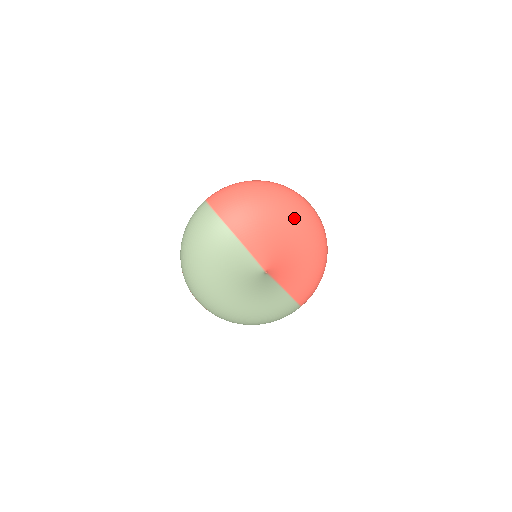
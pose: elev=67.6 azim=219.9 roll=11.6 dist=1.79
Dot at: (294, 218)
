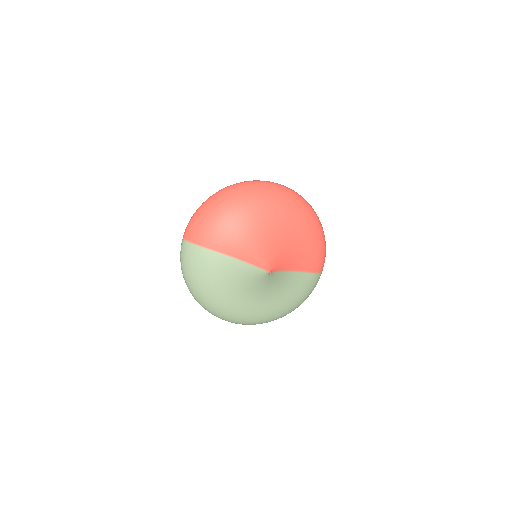
Dot at: (267, 206)
